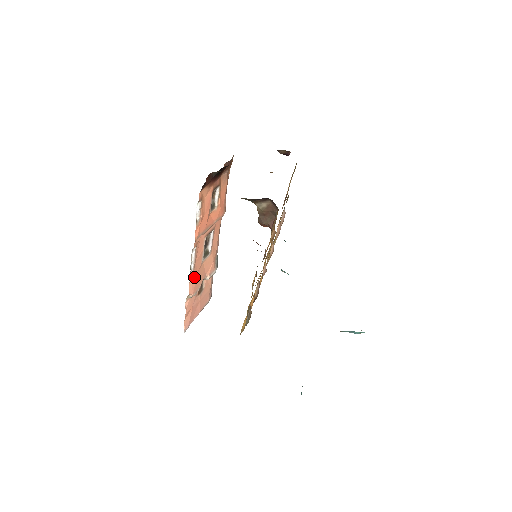
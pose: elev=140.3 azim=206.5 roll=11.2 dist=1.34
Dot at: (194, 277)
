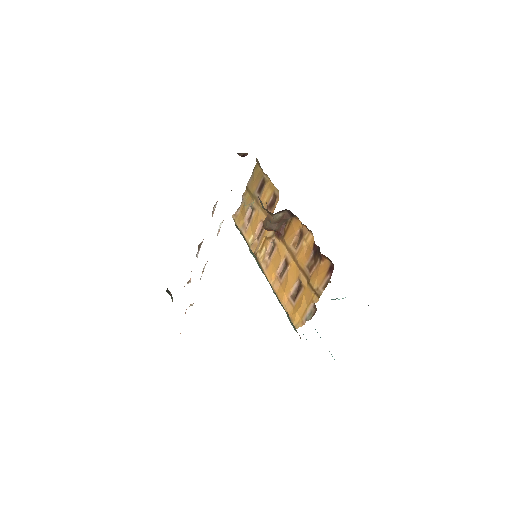
Dot at: occluded
